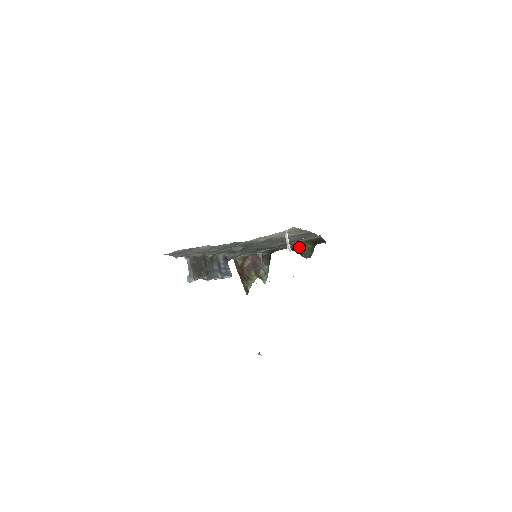
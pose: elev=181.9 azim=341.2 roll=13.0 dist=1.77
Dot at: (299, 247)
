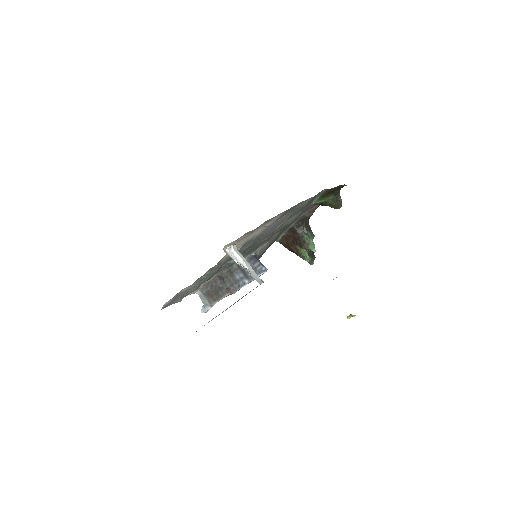
Dot at: (323, 203)
